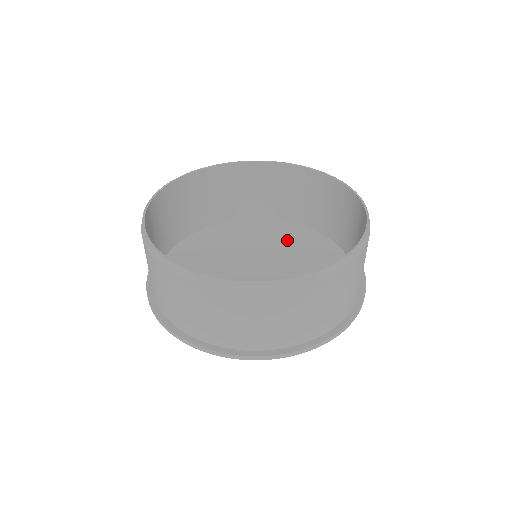
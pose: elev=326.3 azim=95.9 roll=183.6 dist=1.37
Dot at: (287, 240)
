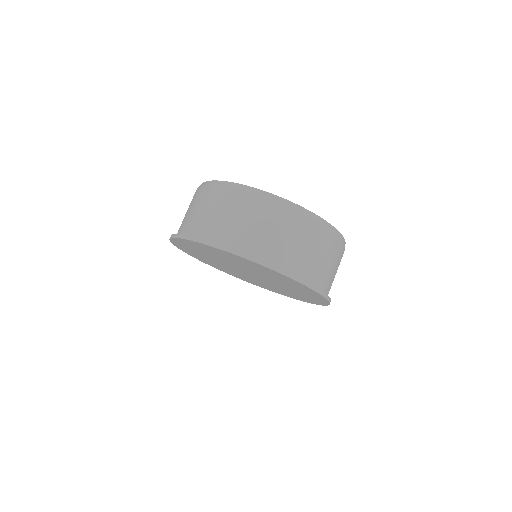
Dot at: occluded
